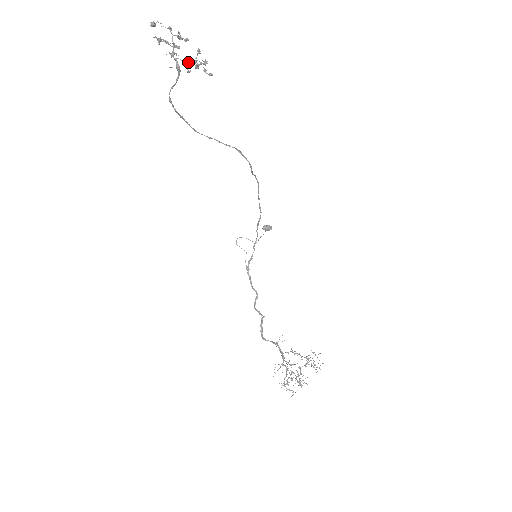
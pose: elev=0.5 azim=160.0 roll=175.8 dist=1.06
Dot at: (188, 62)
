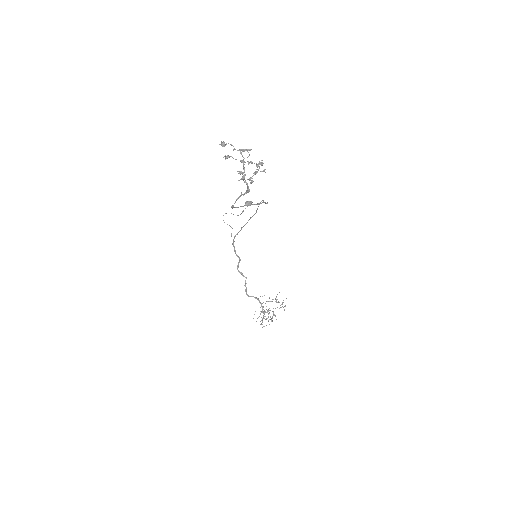
Dot at: (252, 176)
